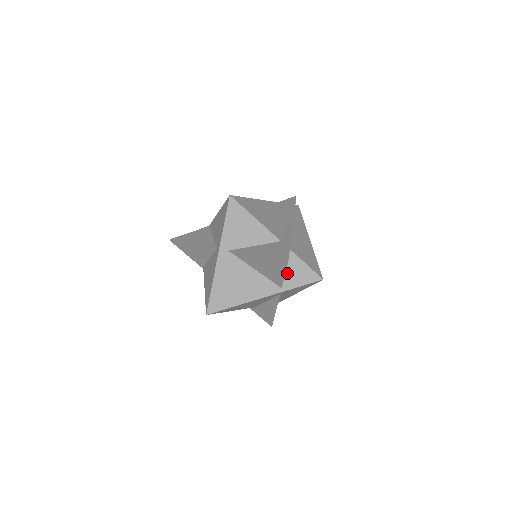
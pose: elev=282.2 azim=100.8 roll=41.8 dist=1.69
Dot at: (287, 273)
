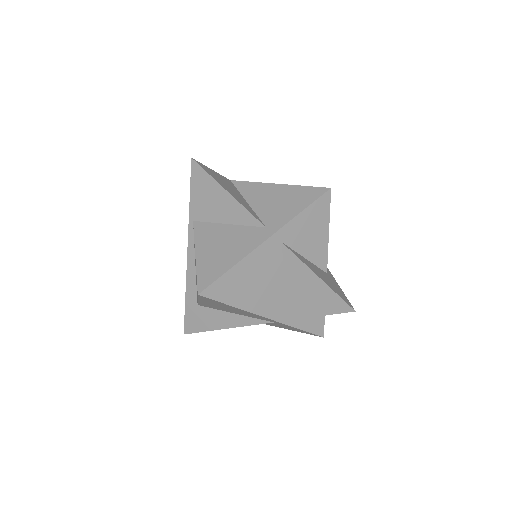
Dot at: occluded
